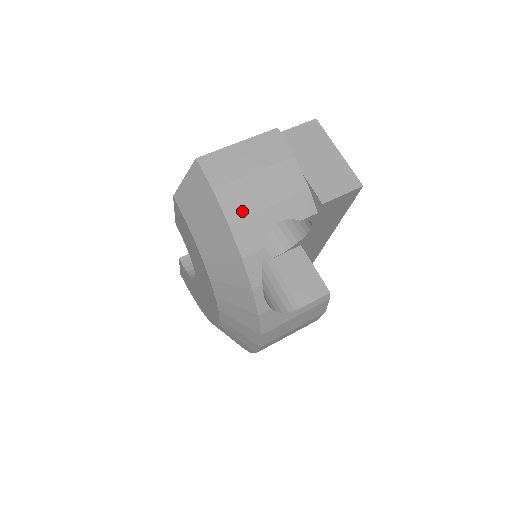
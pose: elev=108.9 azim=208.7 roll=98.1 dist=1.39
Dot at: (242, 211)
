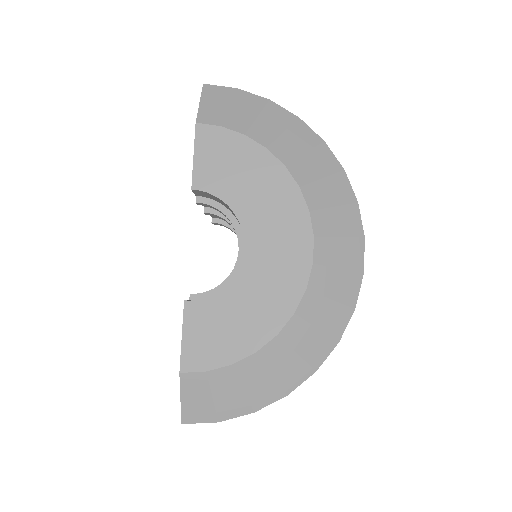
Dot at: occluded
